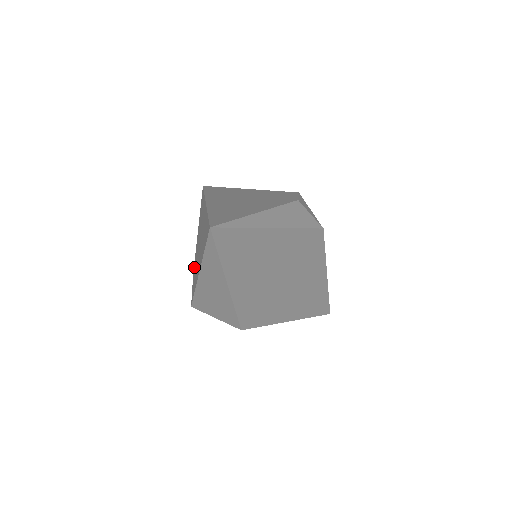
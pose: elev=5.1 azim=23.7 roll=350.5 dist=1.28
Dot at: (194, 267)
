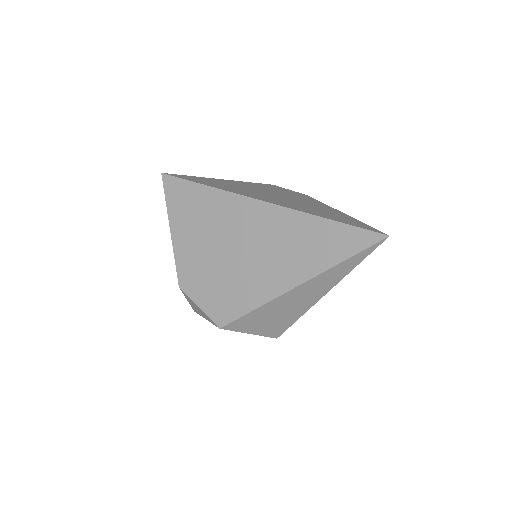
Dot at: (192, 280)
